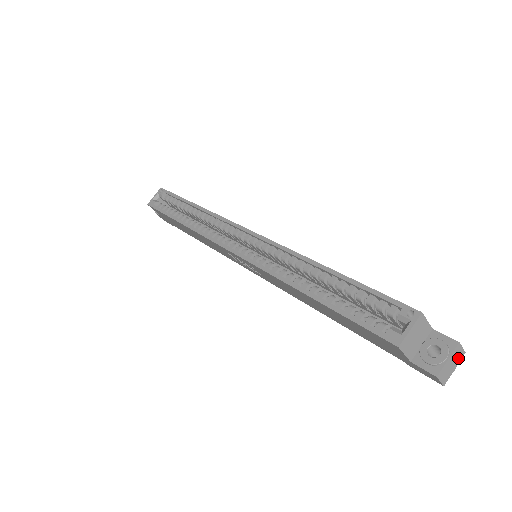
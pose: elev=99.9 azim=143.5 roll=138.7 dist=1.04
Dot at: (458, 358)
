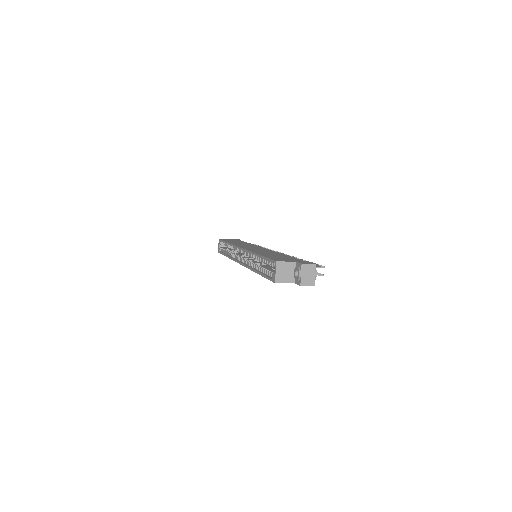
Dot at: (311, 269)
